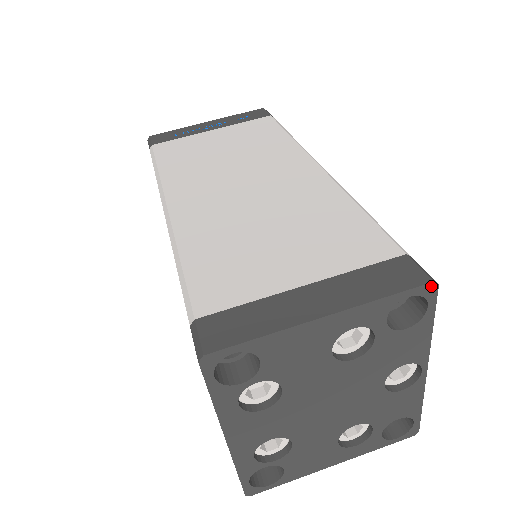
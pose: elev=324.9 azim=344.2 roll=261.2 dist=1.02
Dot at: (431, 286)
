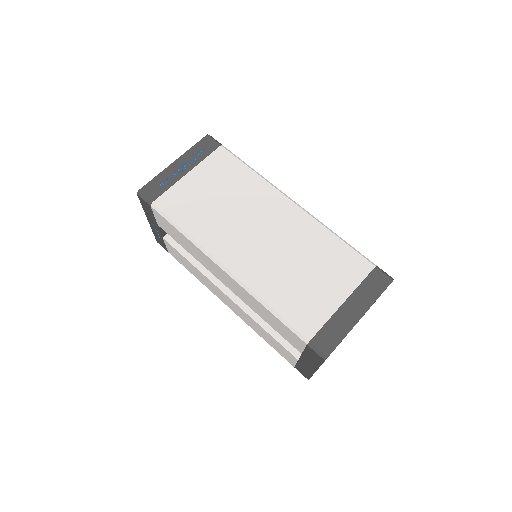
Dot at: occluded
